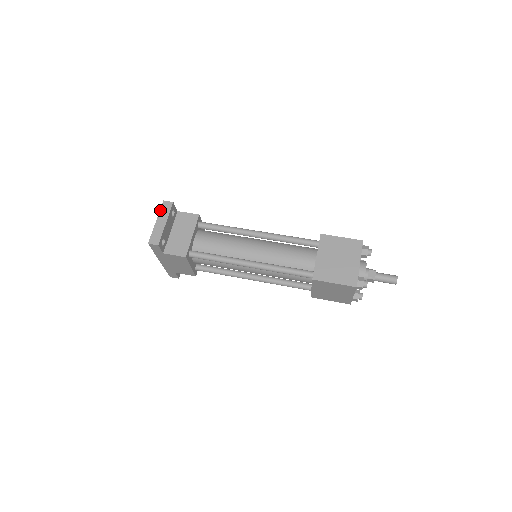
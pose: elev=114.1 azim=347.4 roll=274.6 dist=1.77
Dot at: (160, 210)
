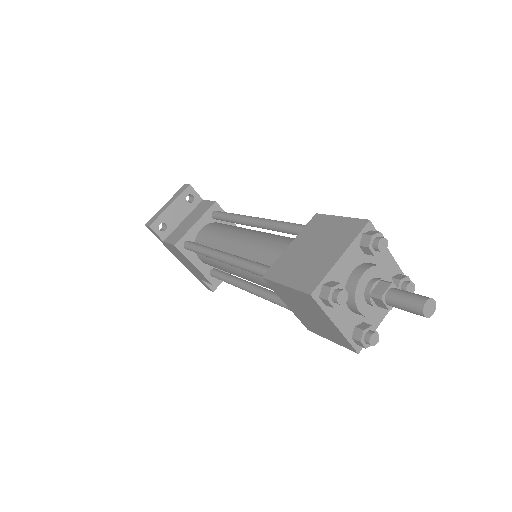
Dot at: (176, 193)
